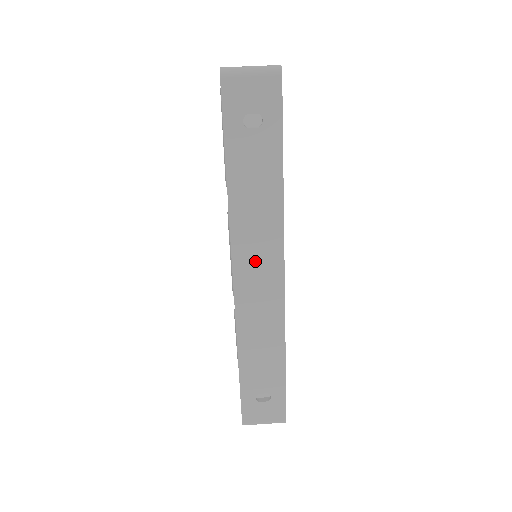
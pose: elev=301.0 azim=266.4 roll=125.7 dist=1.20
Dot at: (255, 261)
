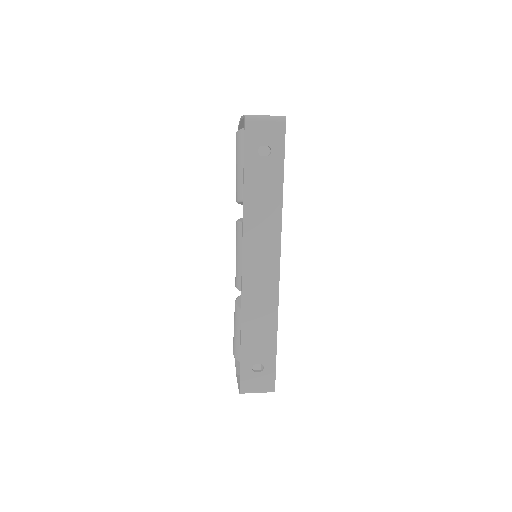
Dot at: (259, 253)
